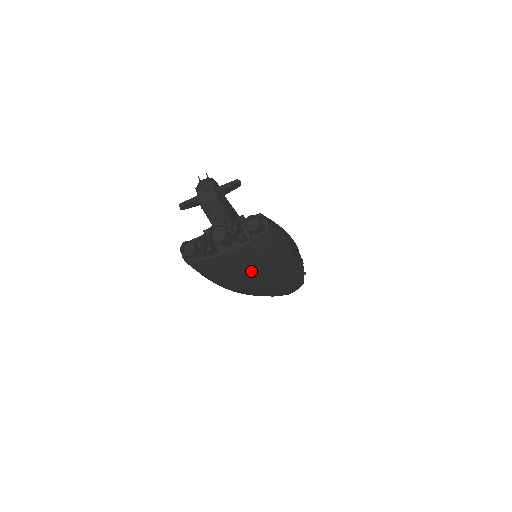
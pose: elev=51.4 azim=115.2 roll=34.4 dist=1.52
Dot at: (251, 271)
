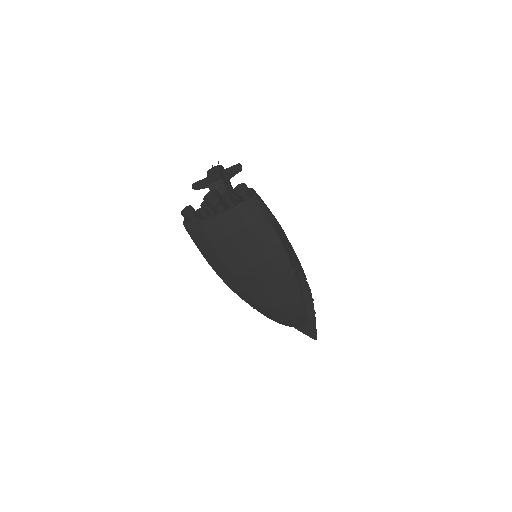
Dot at: (240, 248)
